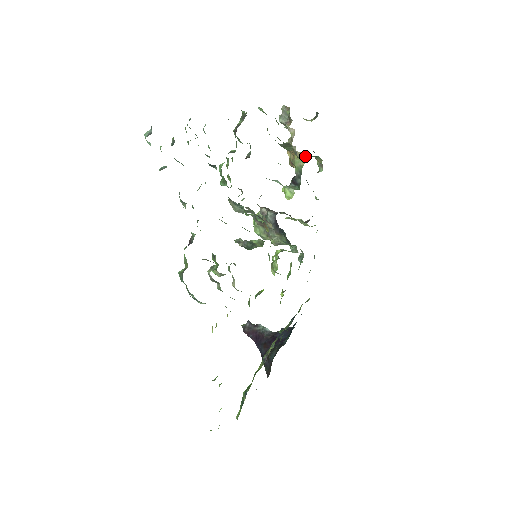
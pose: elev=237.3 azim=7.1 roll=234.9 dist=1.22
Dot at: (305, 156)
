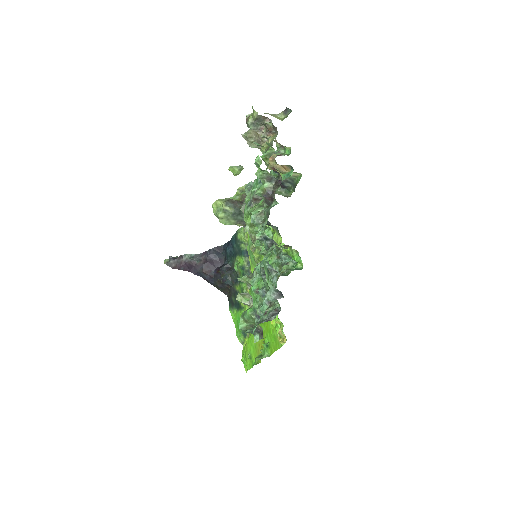
Dot at: occluded
